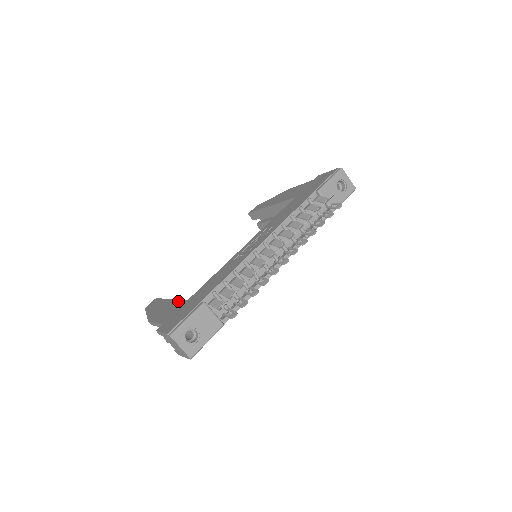
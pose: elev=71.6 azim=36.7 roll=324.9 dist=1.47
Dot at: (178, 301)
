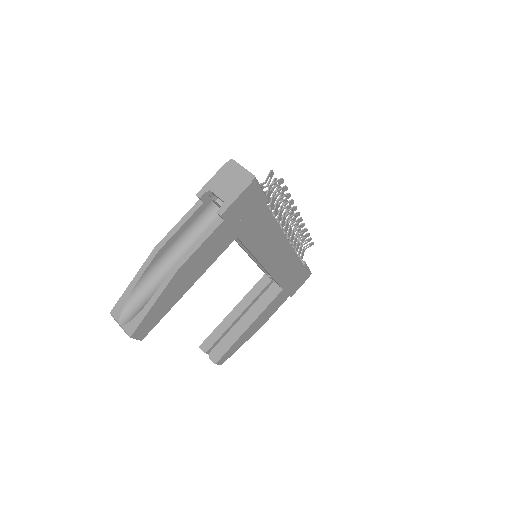
Dot at: occluded
